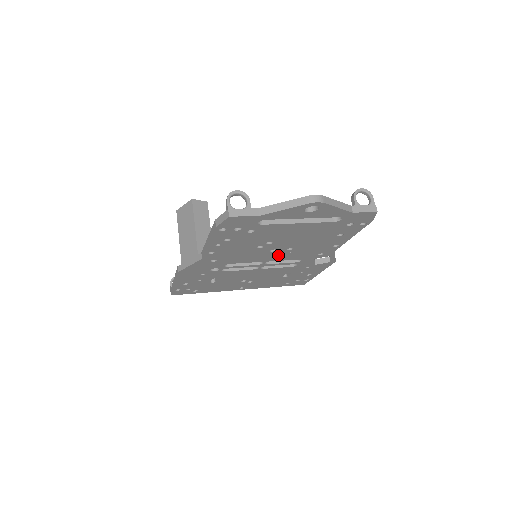
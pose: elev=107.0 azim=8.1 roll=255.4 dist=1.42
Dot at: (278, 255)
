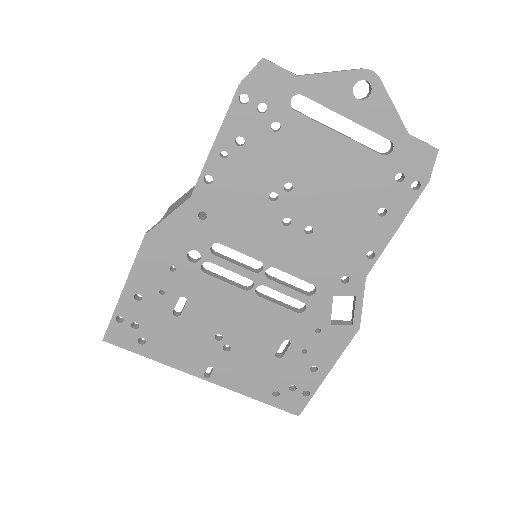
Dot at: (289, 248)
